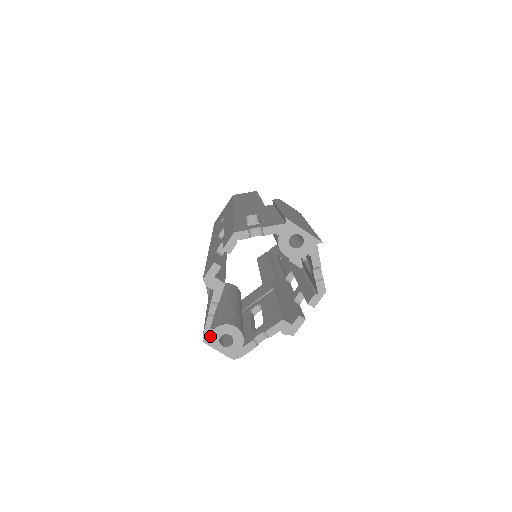
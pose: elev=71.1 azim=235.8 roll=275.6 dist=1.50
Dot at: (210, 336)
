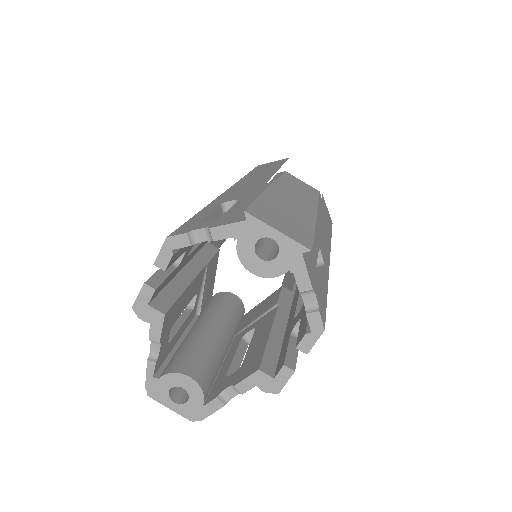
Dot at: (155, 388)
